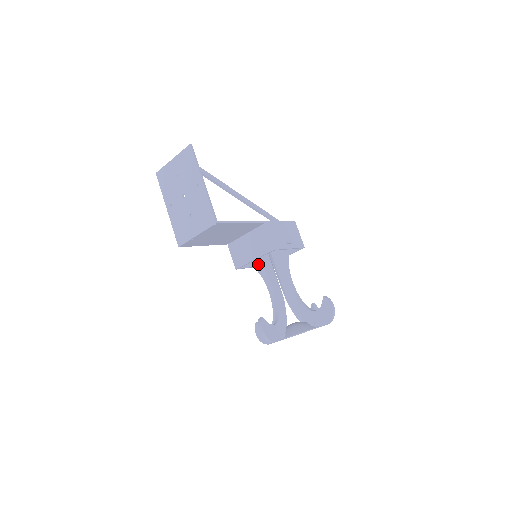
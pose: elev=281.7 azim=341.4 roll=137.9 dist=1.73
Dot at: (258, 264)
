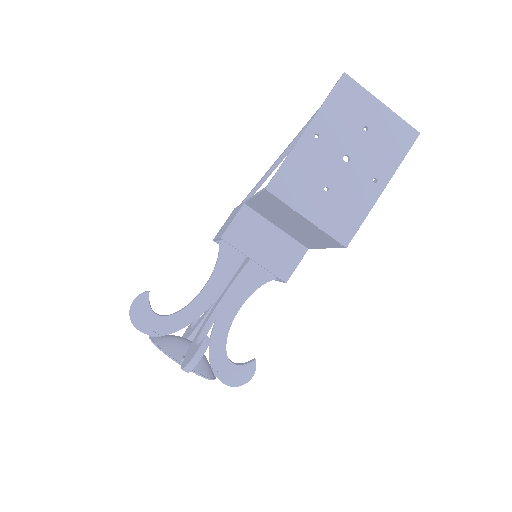
Dot at: (248, 265)
